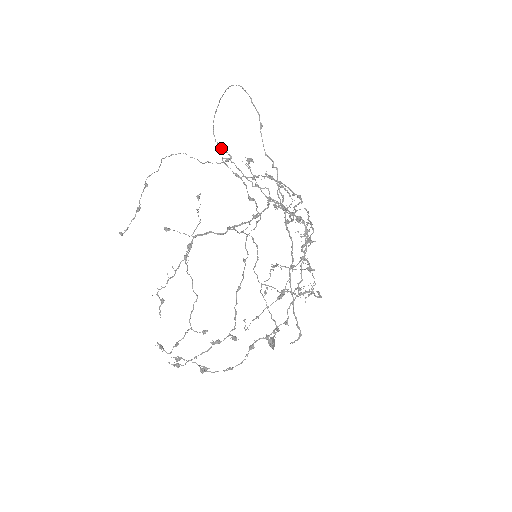
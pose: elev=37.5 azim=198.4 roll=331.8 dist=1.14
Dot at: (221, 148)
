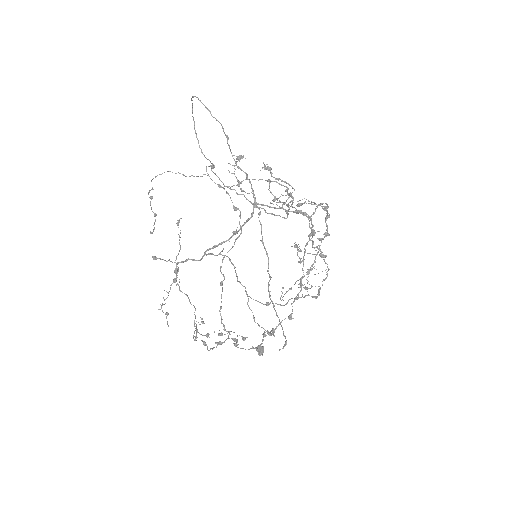
Dot at: (204, 156)
